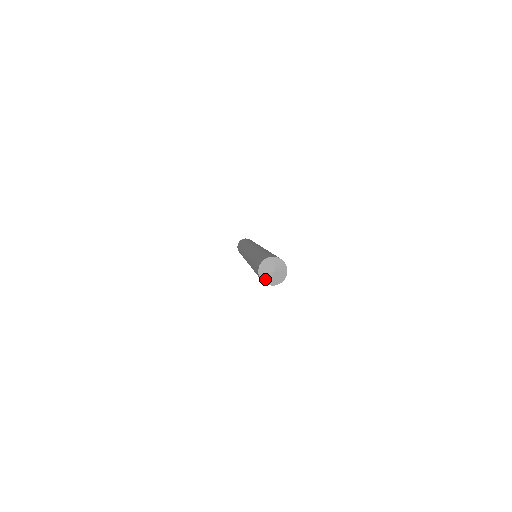
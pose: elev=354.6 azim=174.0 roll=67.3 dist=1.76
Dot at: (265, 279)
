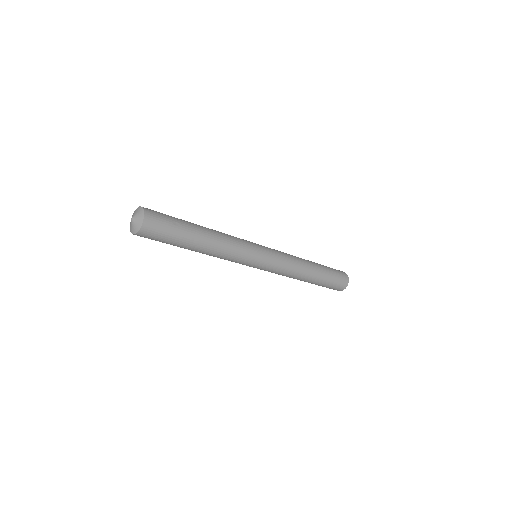
Dot at: occluded
